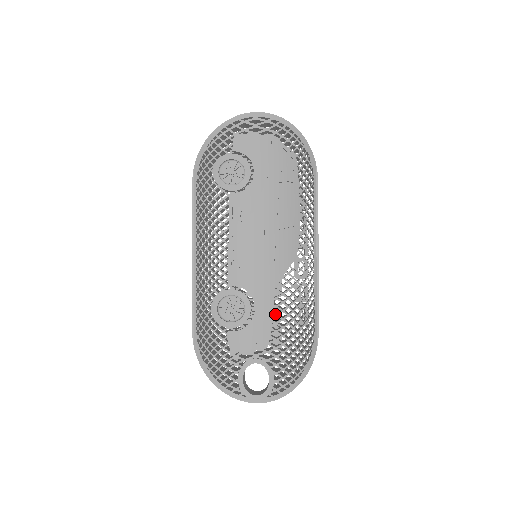
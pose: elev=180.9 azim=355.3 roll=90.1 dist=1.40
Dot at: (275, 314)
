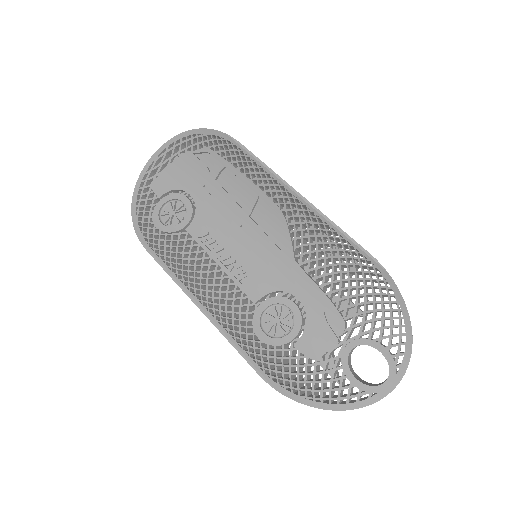
Dot at: (321, 286)
